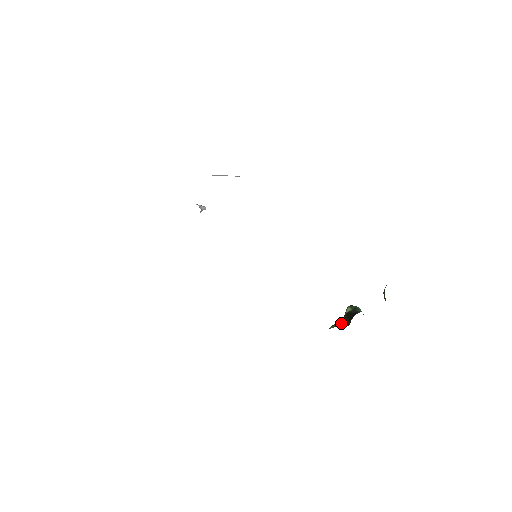
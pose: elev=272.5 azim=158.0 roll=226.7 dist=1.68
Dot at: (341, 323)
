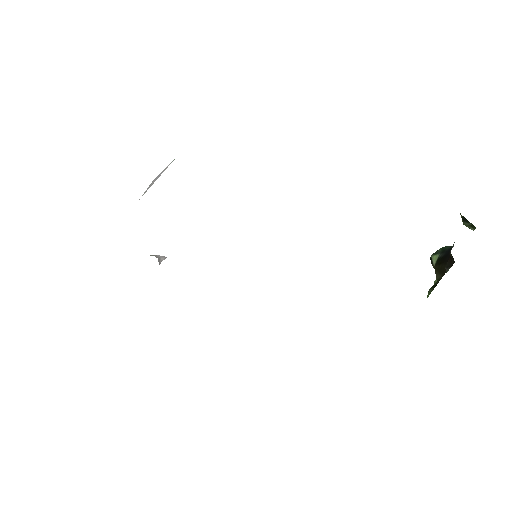
Dot at: (438, 280)
